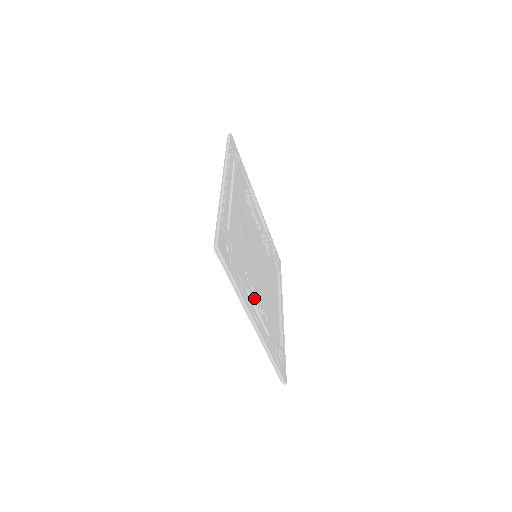
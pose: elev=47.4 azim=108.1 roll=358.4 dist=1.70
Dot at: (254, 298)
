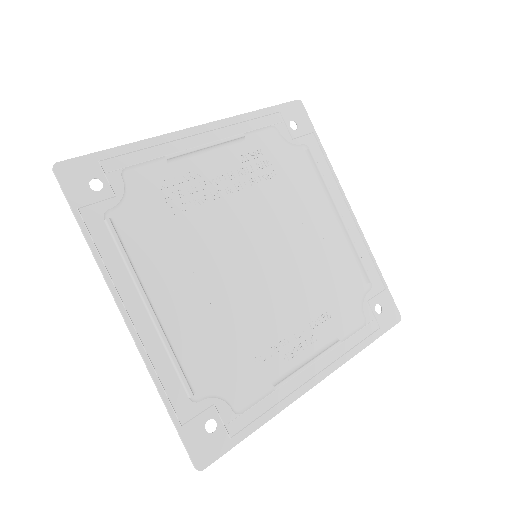
Dot at: (291, 354)
